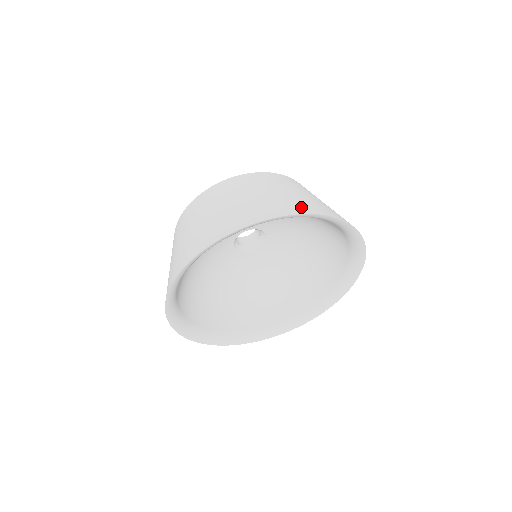
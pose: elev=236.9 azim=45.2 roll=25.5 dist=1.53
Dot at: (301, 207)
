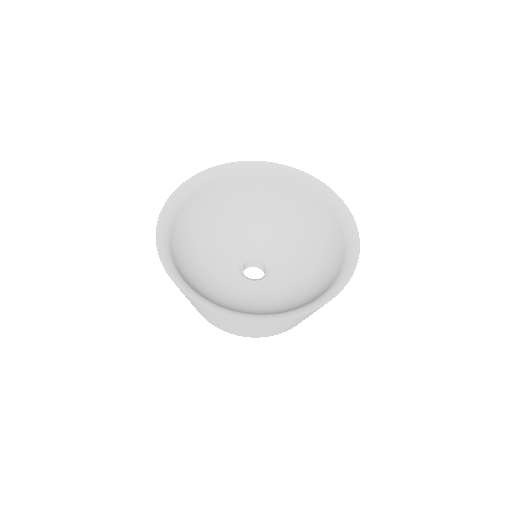
Dot at: occluded
